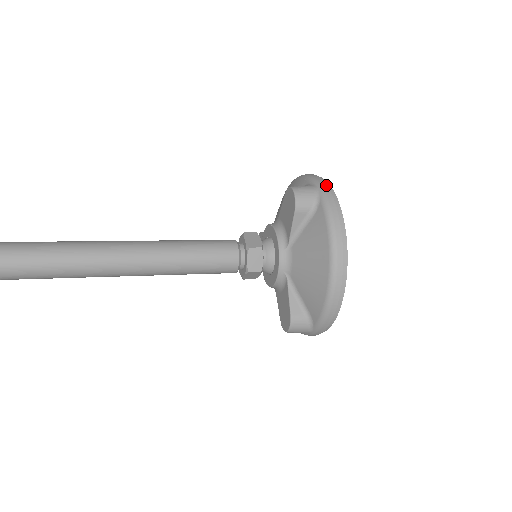
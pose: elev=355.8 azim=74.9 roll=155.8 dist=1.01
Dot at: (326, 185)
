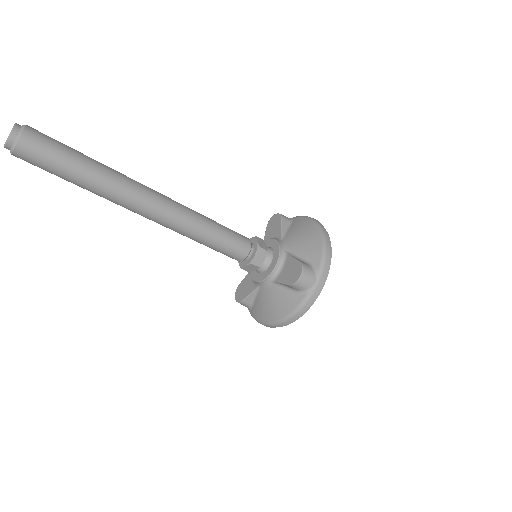
Dot at: occluded
